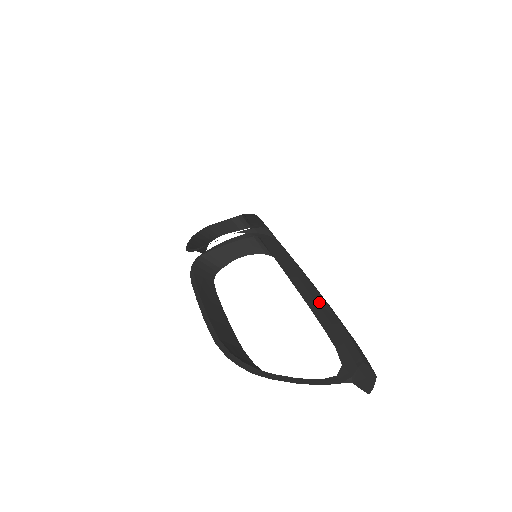
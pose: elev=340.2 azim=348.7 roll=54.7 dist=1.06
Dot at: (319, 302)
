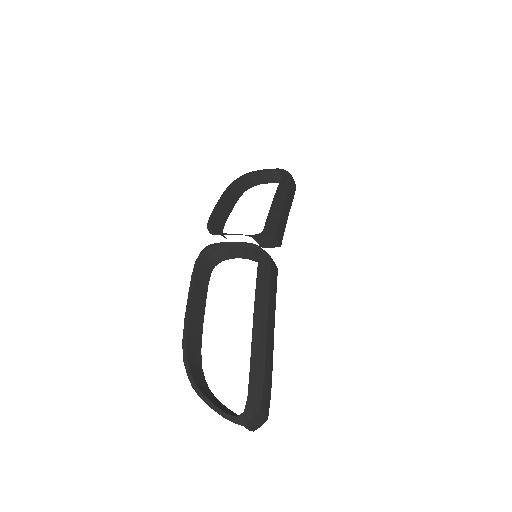
Dot at: (261, 350)
